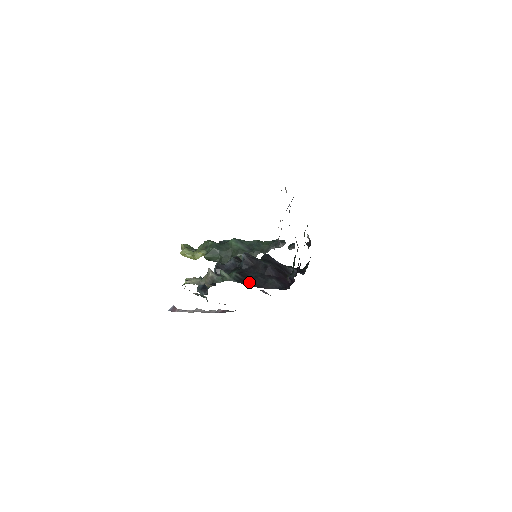
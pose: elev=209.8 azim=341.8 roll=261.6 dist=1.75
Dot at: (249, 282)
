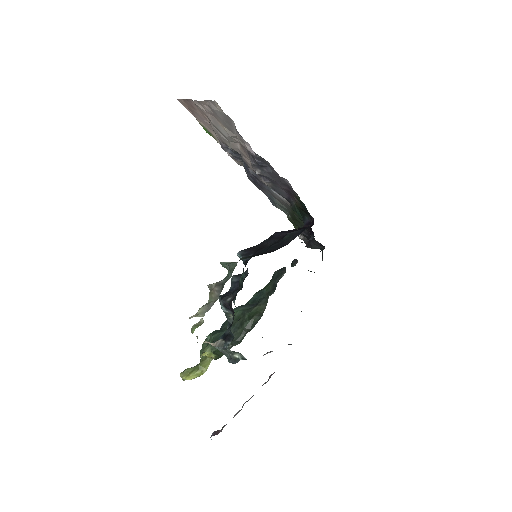
Dot at: (264, 253)
